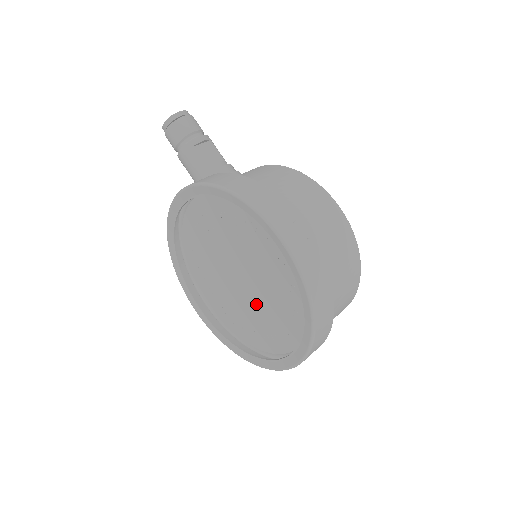
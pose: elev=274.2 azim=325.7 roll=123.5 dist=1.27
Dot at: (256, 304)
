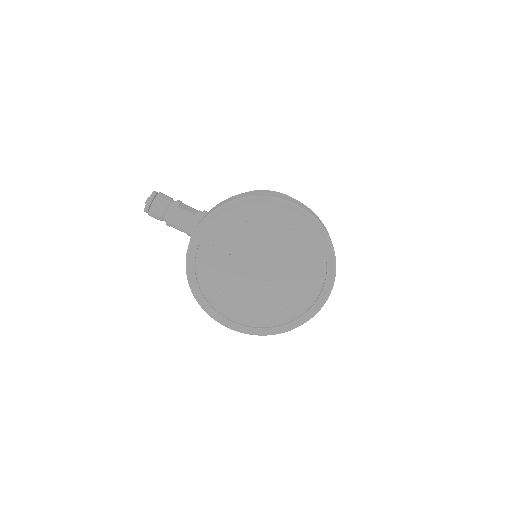
Dot at: (280, 278)
